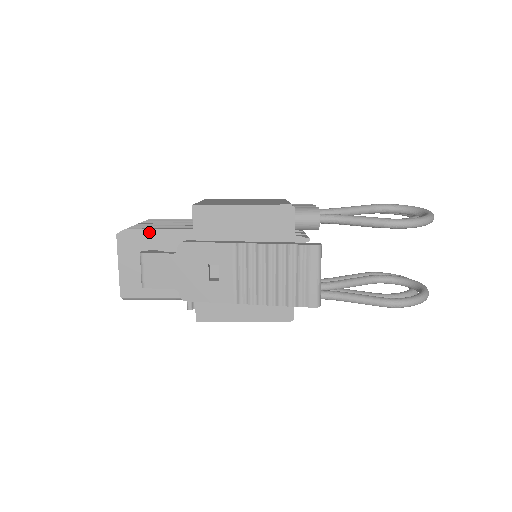
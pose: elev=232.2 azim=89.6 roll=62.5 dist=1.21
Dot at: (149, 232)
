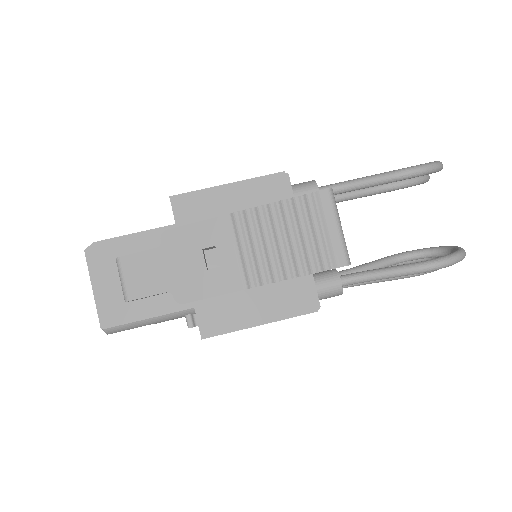
Dot at: (124, 239)
